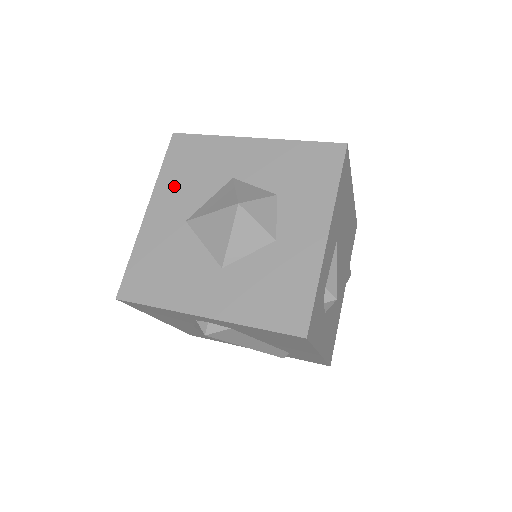
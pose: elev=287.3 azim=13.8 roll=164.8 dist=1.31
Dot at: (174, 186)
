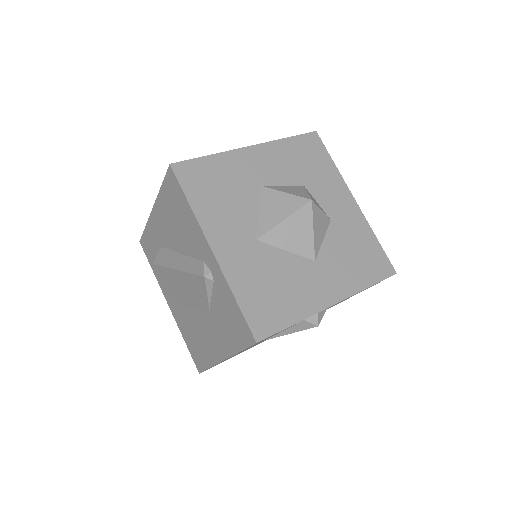
Dot at: (218, 214)
